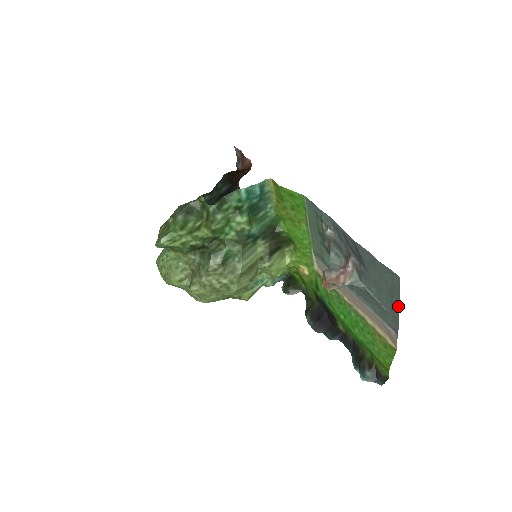
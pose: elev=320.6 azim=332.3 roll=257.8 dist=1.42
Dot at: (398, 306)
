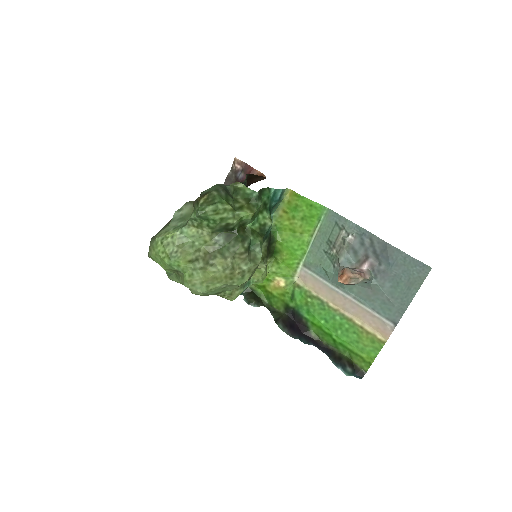
Dot at: (413, 296)
